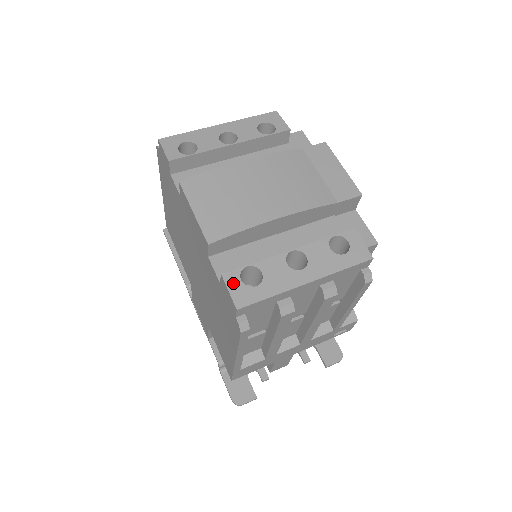
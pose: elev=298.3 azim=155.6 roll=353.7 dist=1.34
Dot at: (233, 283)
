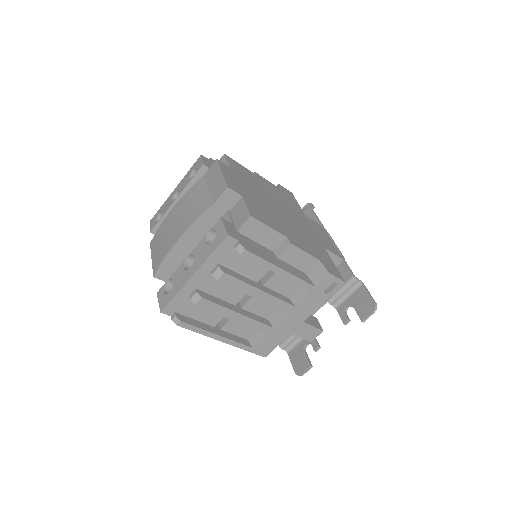
Dot at: (160, 296)
